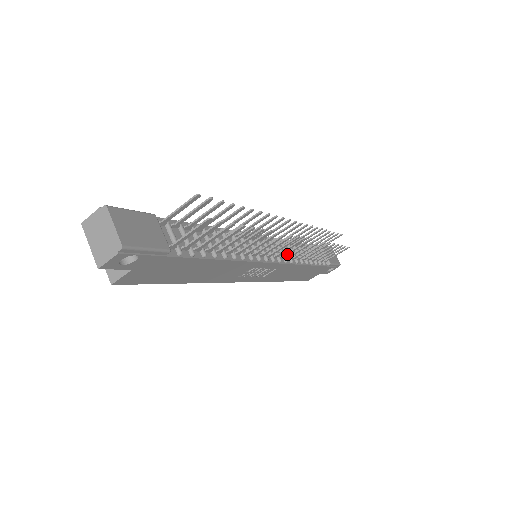
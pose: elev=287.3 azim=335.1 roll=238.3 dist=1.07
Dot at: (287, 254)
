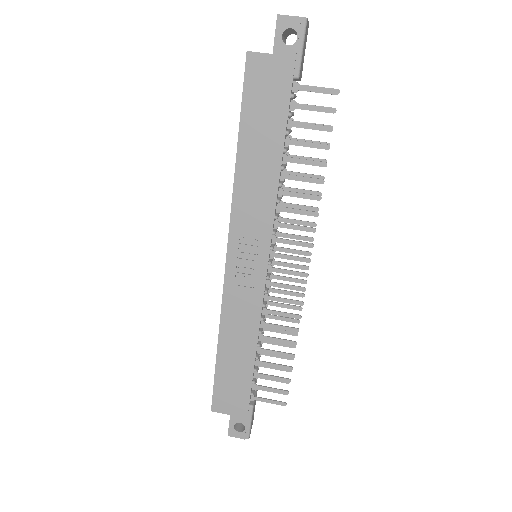
Dot at: (275, 285)
